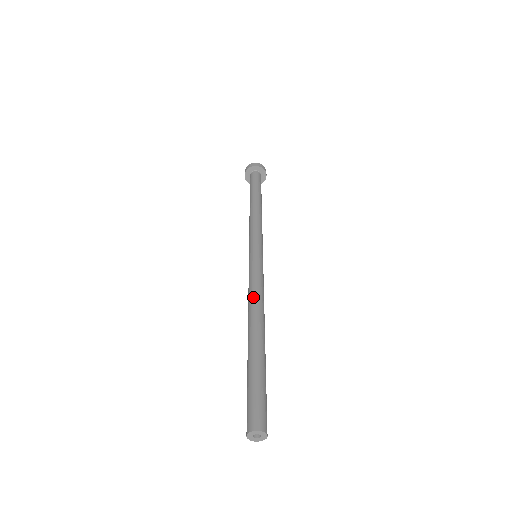
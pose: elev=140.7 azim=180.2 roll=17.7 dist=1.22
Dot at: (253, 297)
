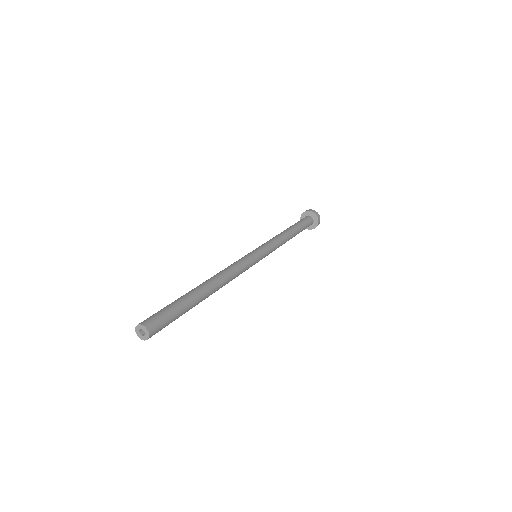
Dot at: (227, 270)
